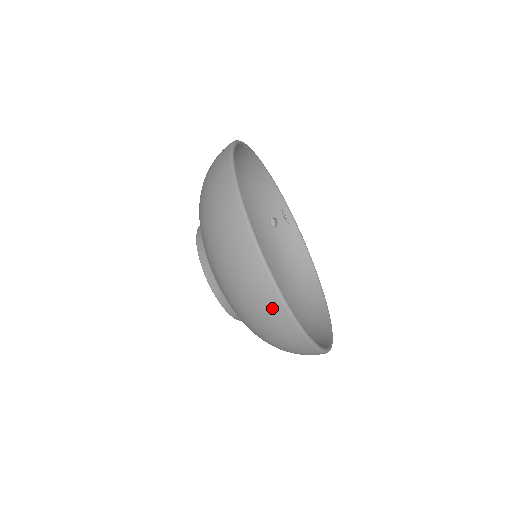
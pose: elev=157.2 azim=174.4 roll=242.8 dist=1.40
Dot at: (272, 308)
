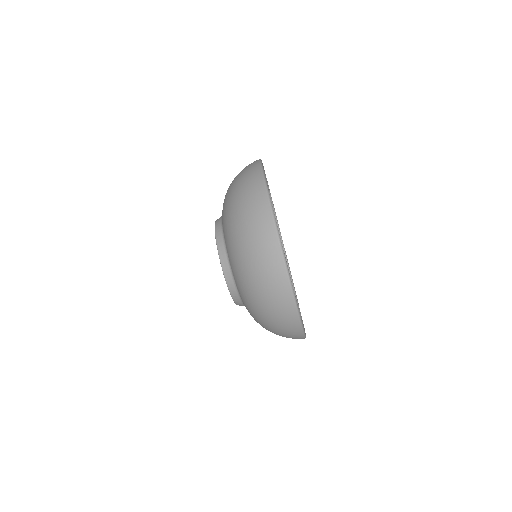
Dot at: (268, 244)
